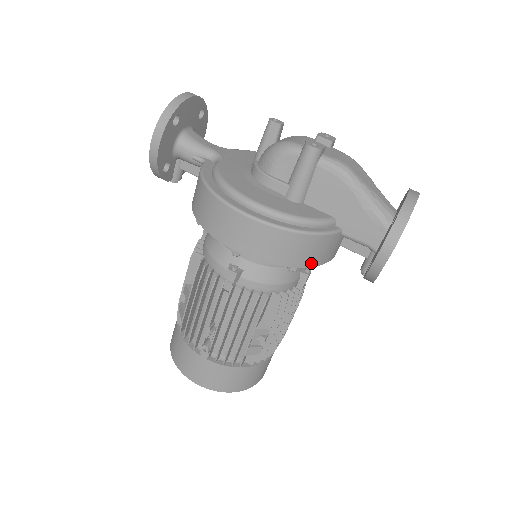
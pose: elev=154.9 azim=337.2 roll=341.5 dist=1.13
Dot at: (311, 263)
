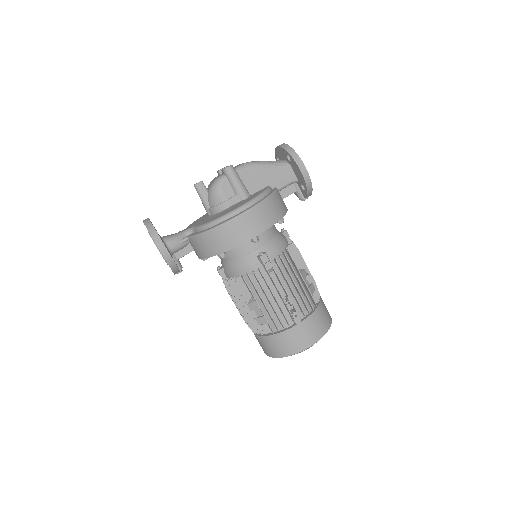
Dot at: (285, 211)
